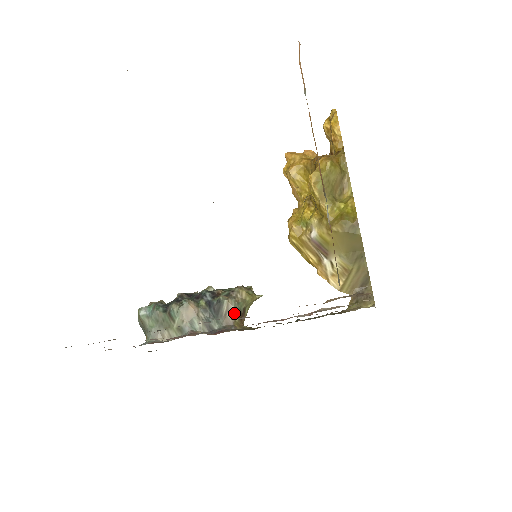
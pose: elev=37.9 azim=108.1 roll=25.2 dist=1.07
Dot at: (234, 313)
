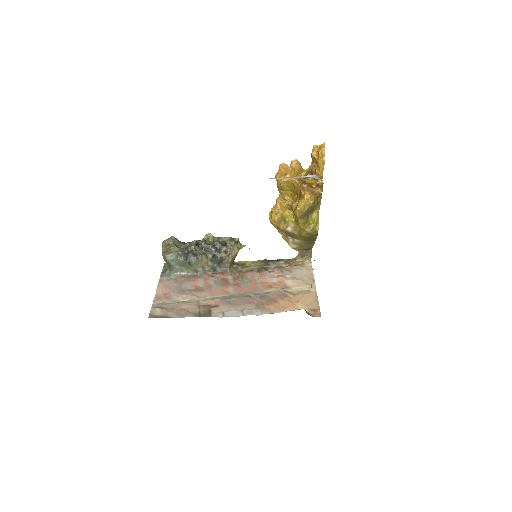
Dot at: (230, 263)
